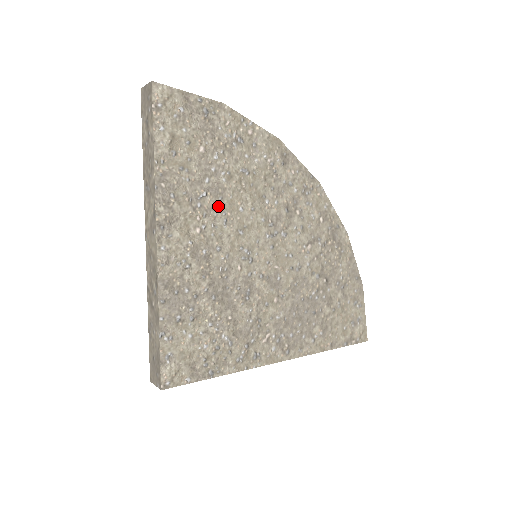
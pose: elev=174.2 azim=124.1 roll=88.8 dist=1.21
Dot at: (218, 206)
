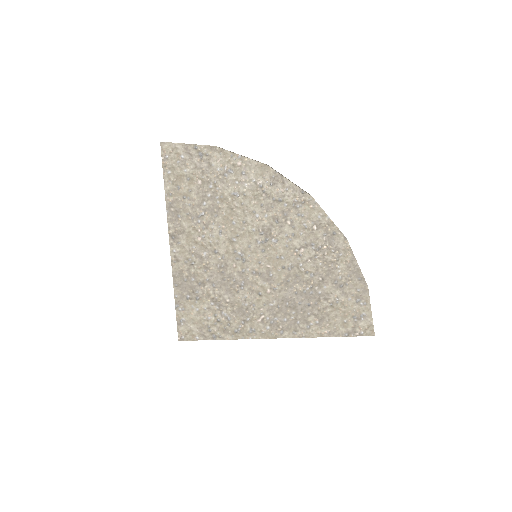
Dot at: (214, 221)
